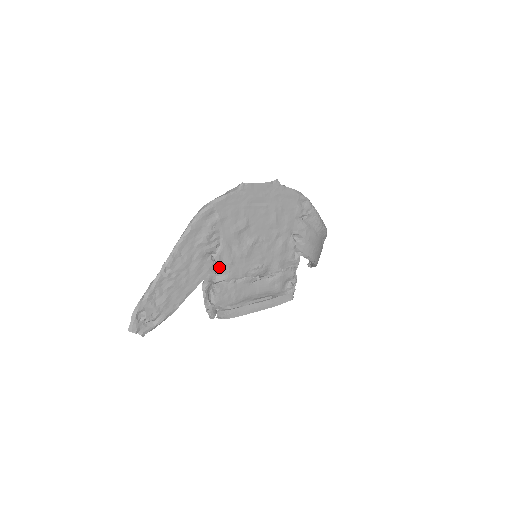
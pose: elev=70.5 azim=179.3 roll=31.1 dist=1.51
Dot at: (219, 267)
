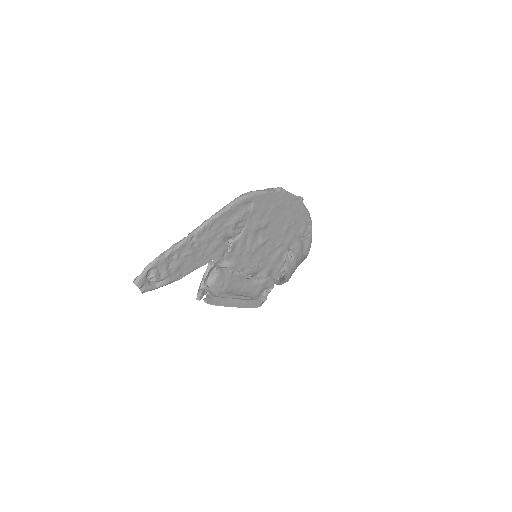
Dot at: (230, 253)
